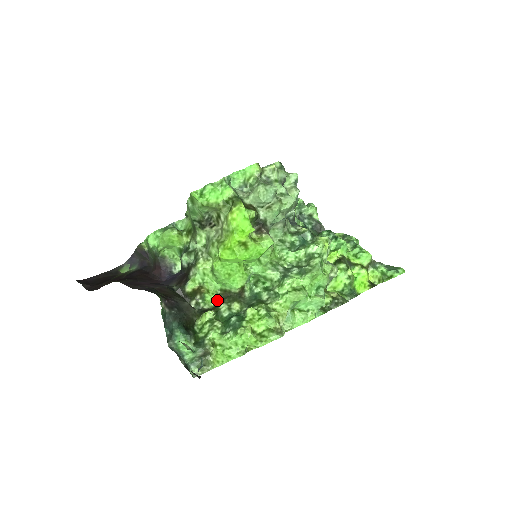
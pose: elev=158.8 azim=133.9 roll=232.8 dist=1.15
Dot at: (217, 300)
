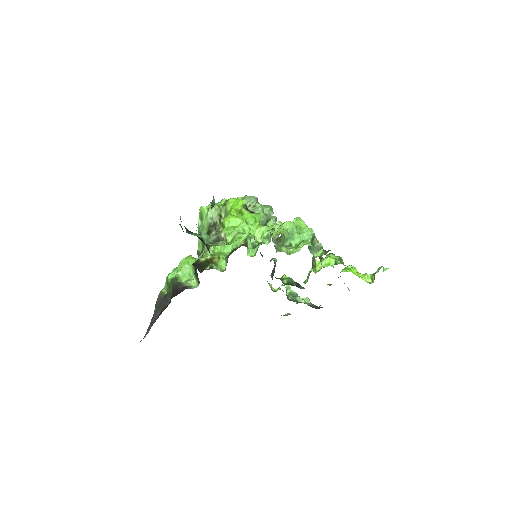
Dot at: (227, 261)
